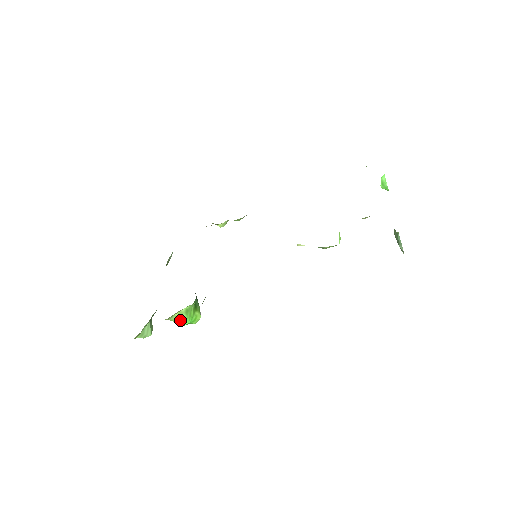
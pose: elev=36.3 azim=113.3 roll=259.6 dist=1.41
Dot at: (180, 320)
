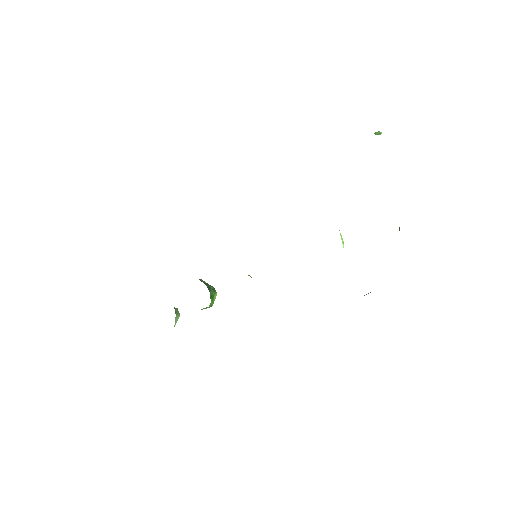
Dot at: occluded
